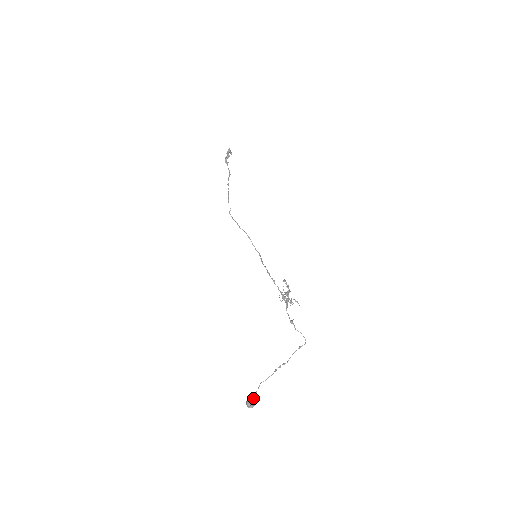
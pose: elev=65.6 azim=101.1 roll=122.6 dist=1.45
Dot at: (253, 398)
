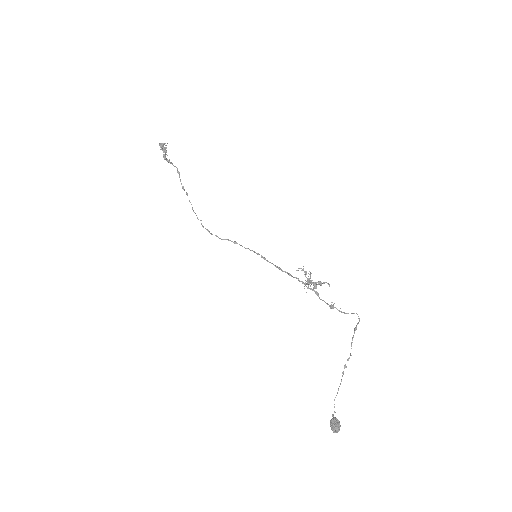
Dot at: (334, 422)
